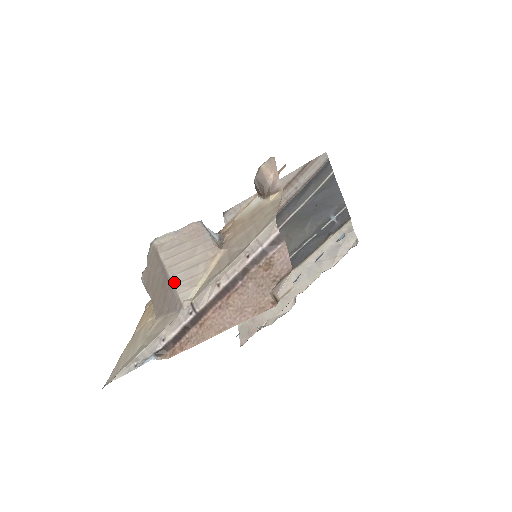
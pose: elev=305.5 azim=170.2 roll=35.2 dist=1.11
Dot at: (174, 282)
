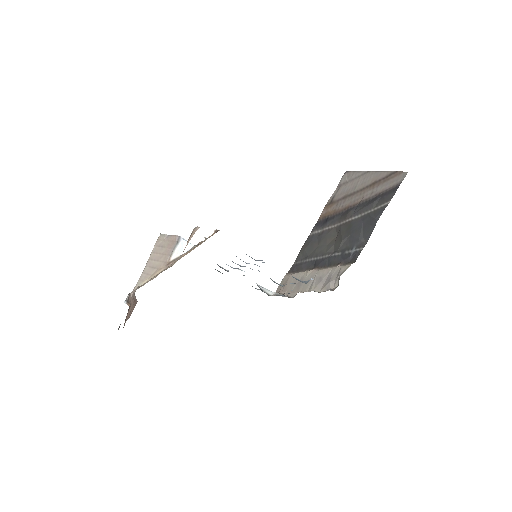
Dot at: (143, 271)
